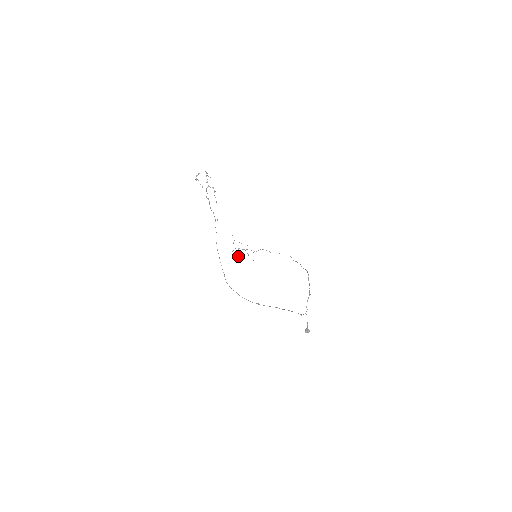
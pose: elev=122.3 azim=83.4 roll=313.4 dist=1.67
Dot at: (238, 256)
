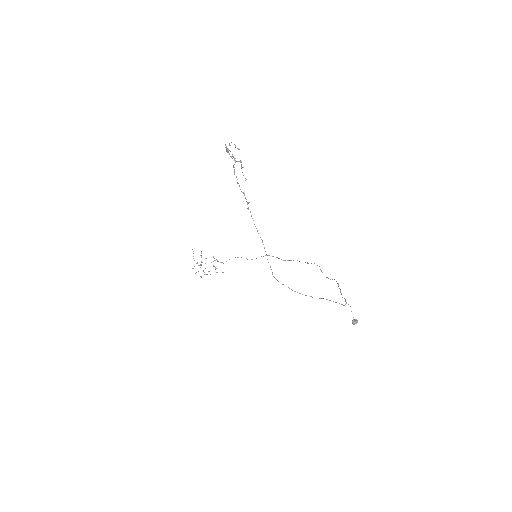
Dot at: occluded
